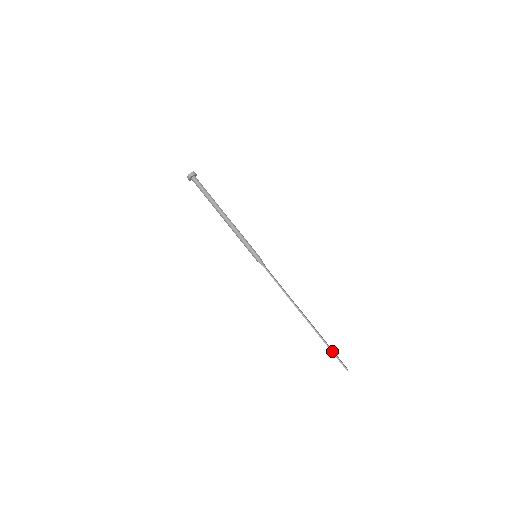
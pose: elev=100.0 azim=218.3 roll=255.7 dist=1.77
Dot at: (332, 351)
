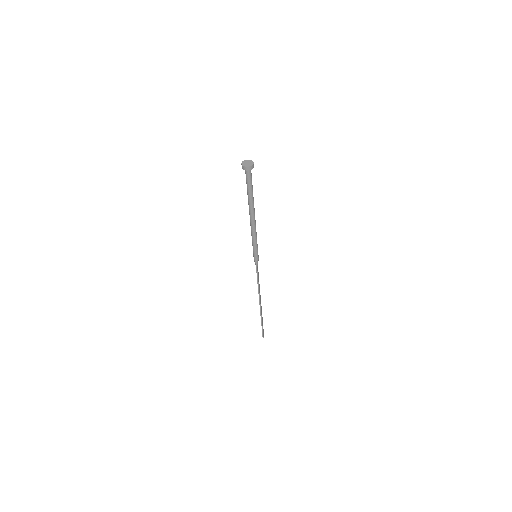
Dot at: (262, 327)
